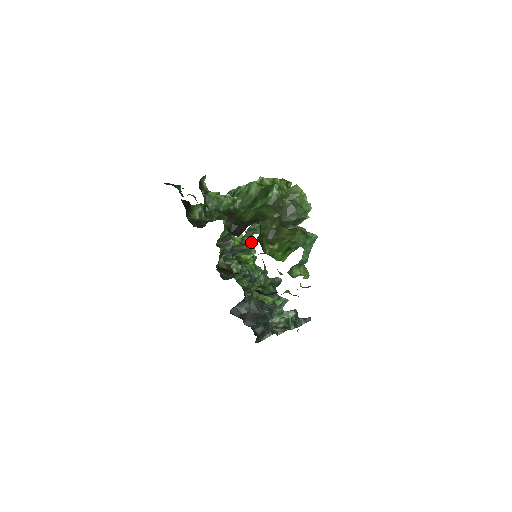
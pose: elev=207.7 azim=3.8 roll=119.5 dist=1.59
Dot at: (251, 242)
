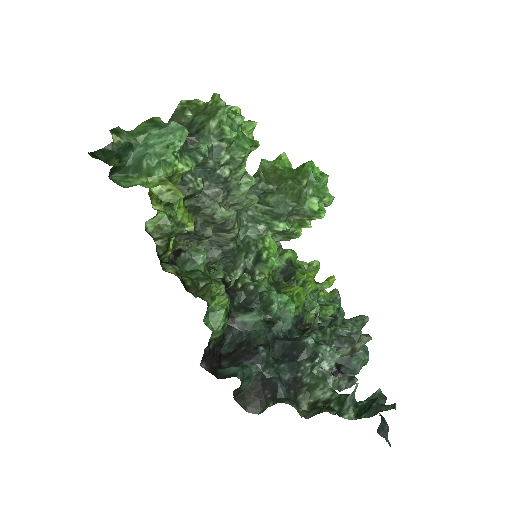
Dot at: (265, 244)
